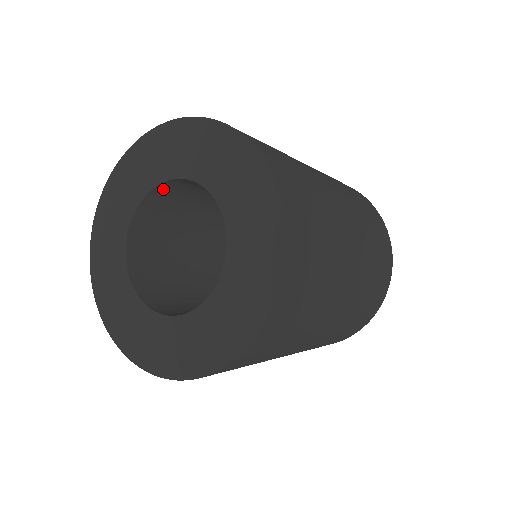
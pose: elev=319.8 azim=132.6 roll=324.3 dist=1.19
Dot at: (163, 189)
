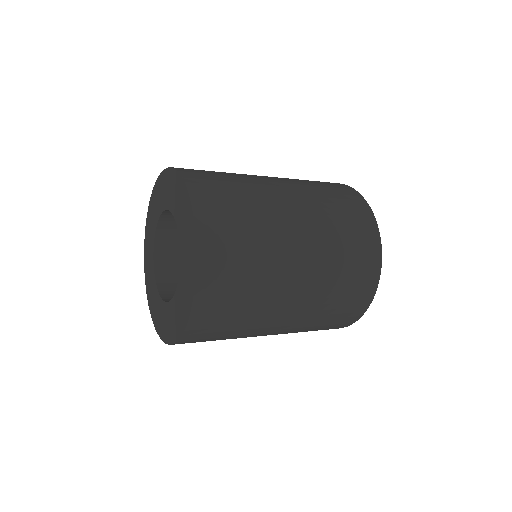
Dot at: occluded
